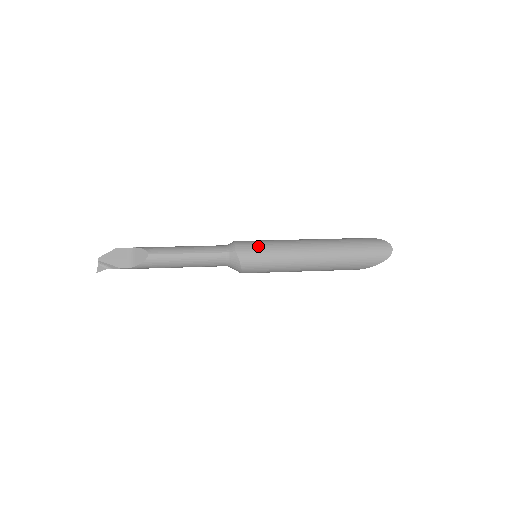
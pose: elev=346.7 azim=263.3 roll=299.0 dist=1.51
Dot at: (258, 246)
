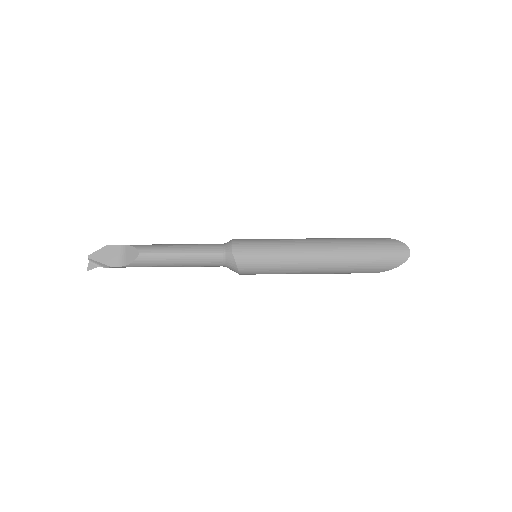
Dot at: (257, 246)
